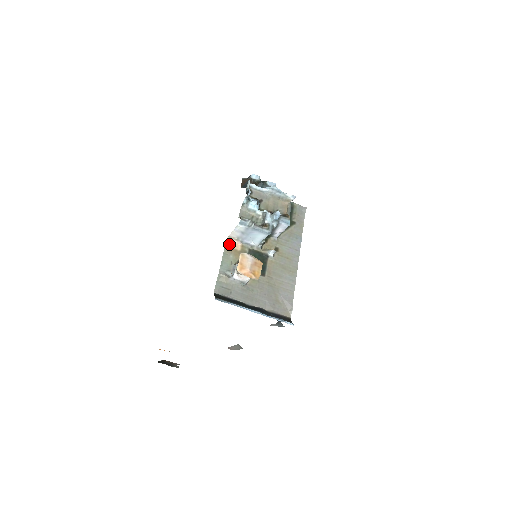
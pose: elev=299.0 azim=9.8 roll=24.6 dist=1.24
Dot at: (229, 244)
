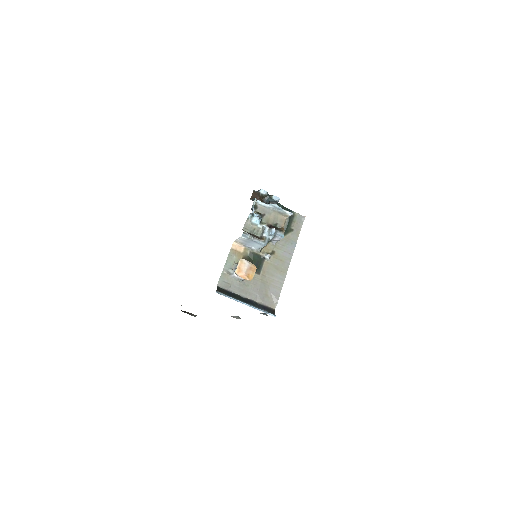
Dot at: (234, 247)
